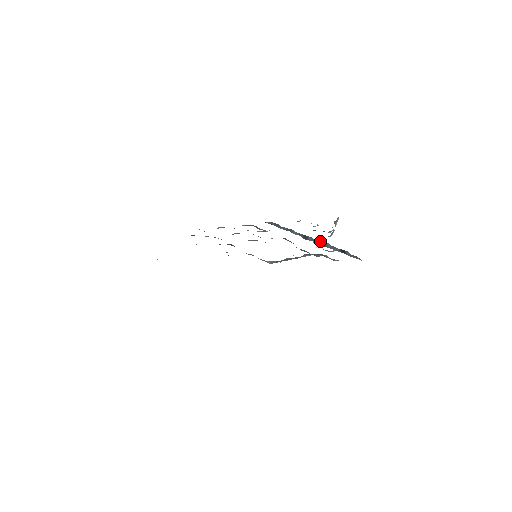
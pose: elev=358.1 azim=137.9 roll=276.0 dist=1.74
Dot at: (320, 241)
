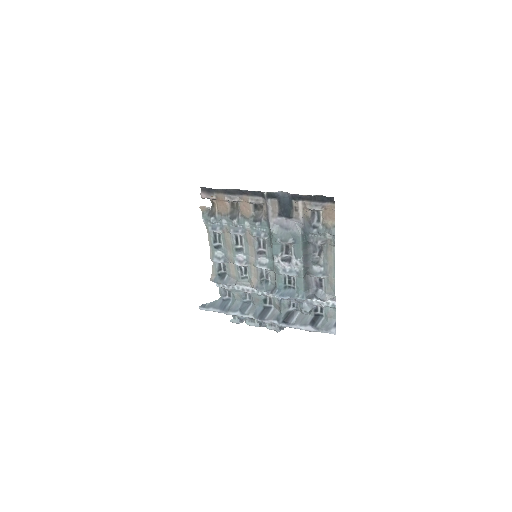
Dot at: (291, 308)
